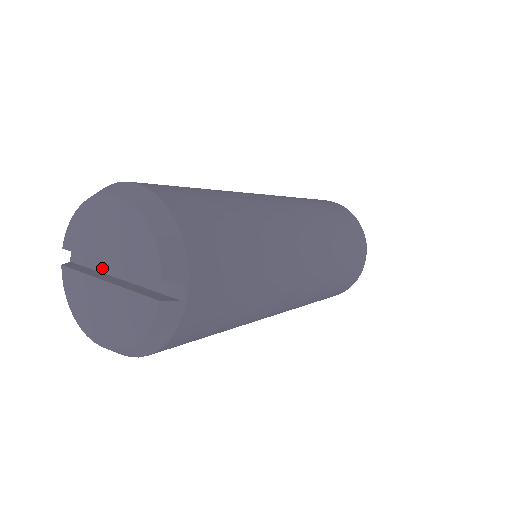
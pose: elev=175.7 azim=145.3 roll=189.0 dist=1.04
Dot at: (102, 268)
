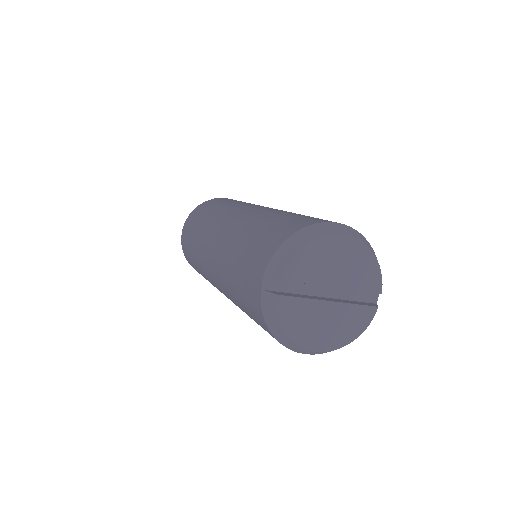
Dot at: (305, 291)
